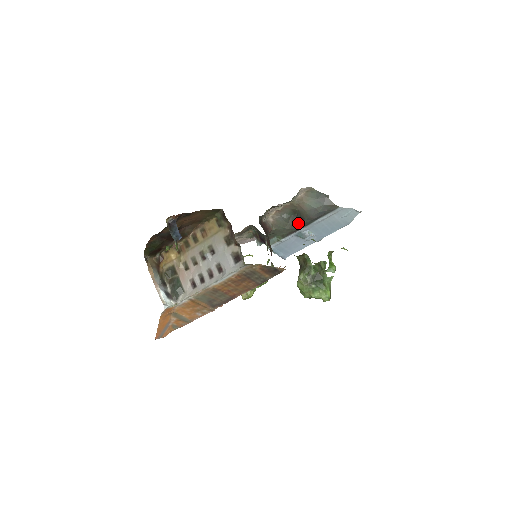
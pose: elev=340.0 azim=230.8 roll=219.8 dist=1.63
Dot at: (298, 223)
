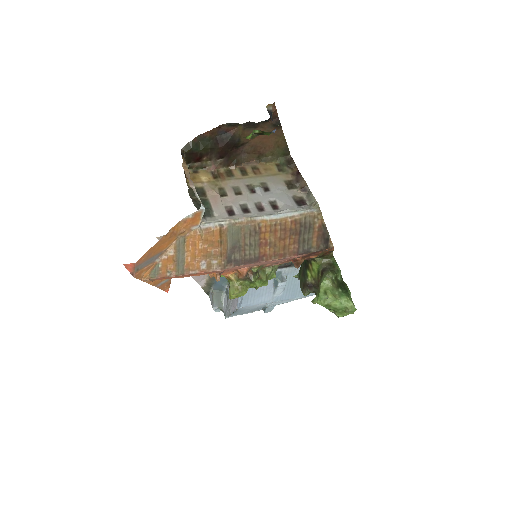
Dot at: occluded
